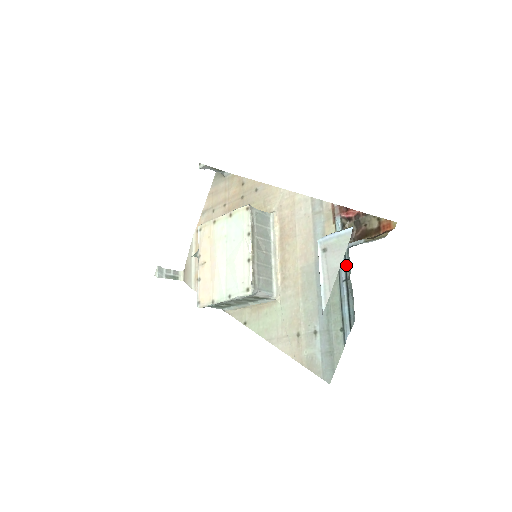
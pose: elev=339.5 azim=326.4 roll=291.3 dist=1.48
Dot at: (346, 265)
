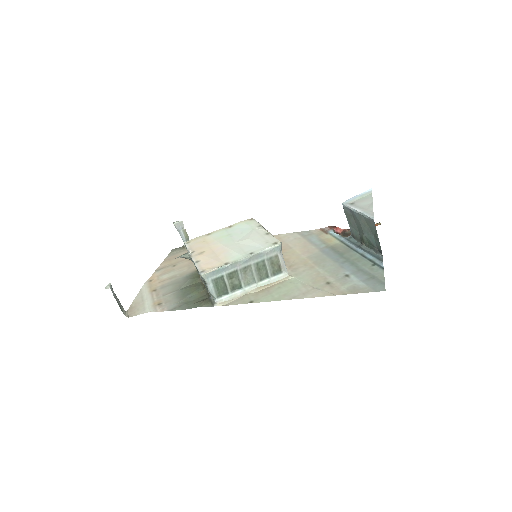
Dot at: (353, 242)
